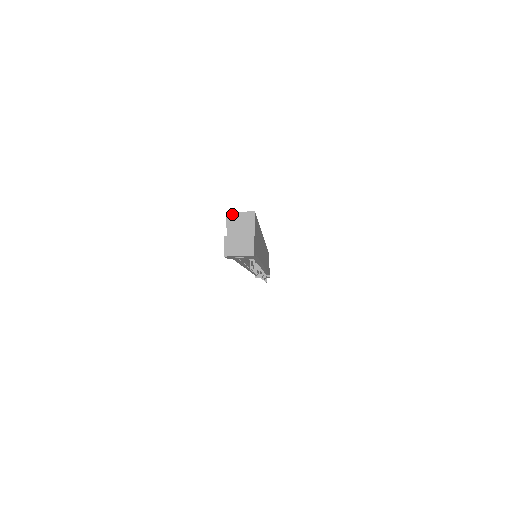
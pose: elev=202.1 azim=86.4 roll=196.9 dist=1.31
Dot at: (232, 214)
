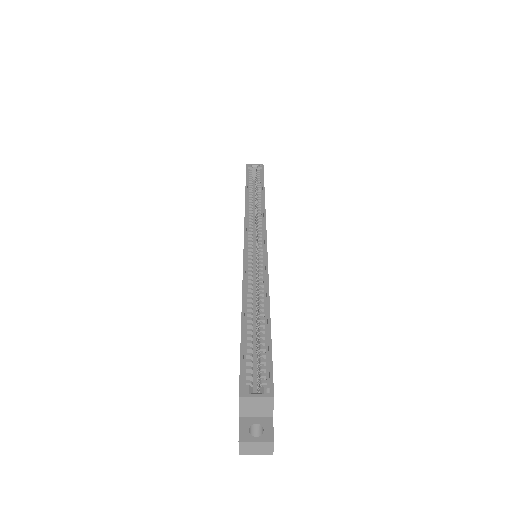
Dot at: (246, 399)
